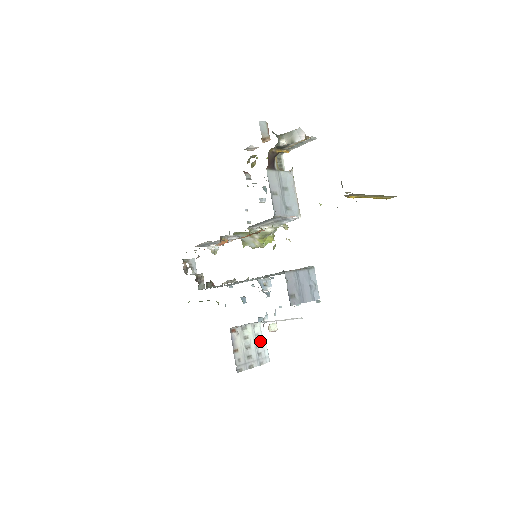
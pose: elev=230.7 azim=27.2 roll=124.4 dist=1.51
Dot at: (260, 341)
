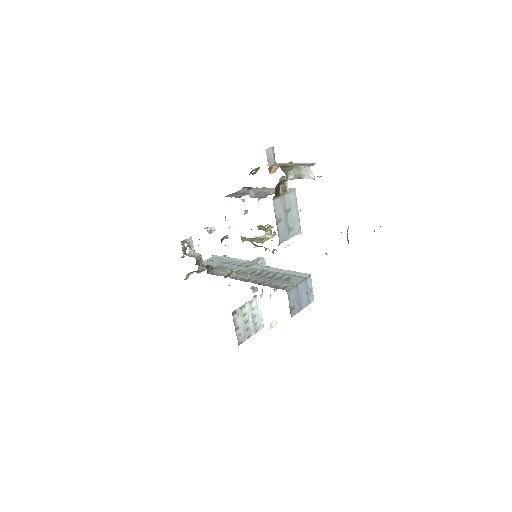
Dot at: (256, 313)
